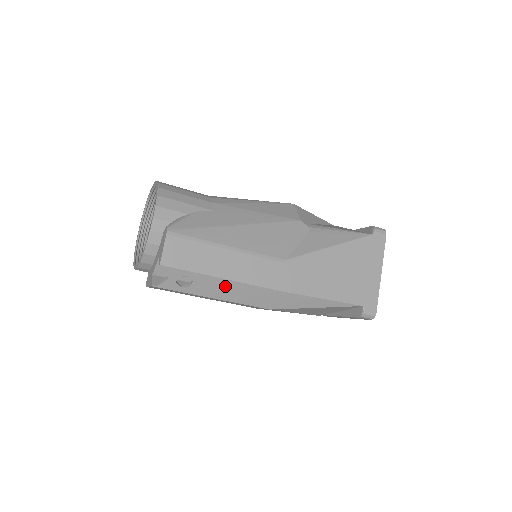
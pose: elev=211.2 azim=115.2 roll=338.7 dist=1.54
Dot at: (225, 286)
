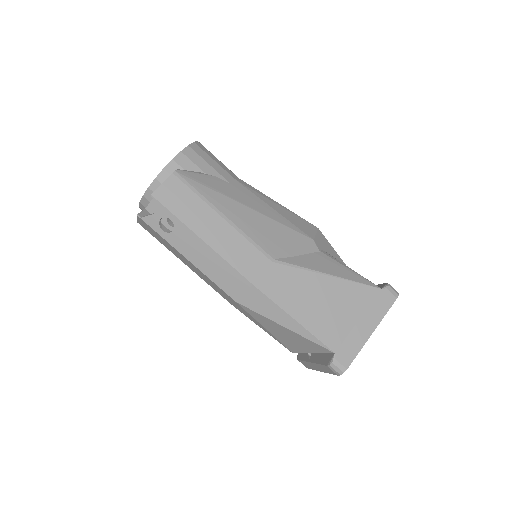
Dot at: (202, 250)
